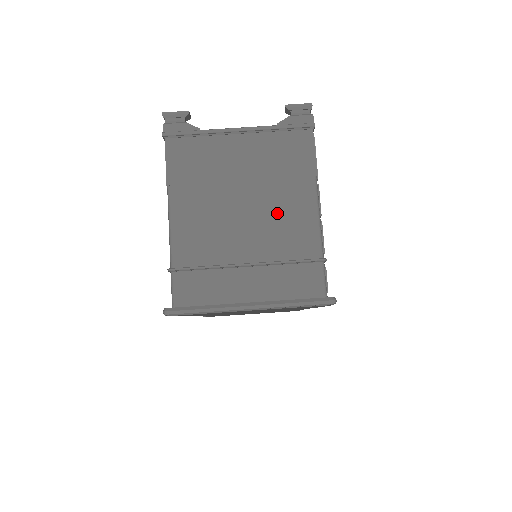
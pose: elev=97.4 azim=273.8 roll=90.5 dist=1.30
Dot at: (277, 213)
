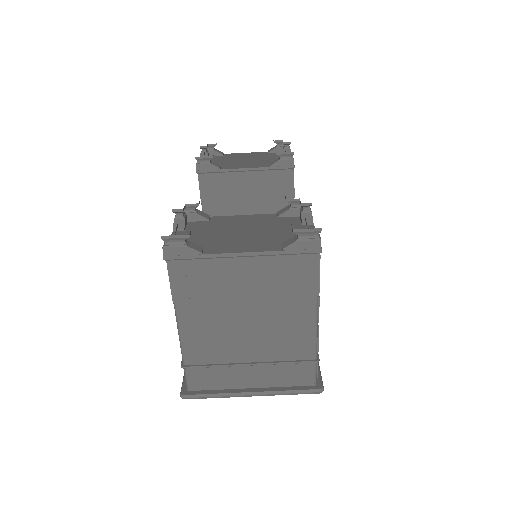
Dot at: (278, 326)
